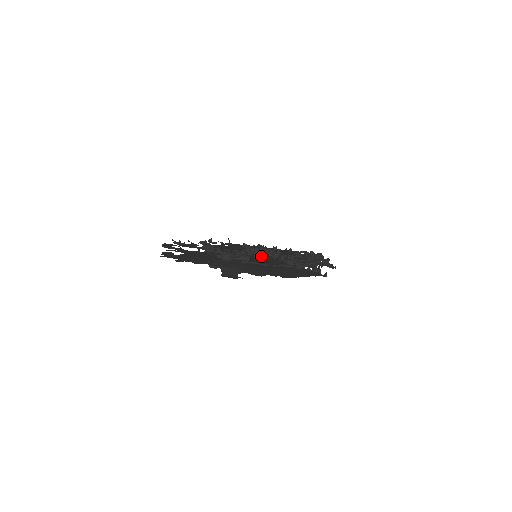
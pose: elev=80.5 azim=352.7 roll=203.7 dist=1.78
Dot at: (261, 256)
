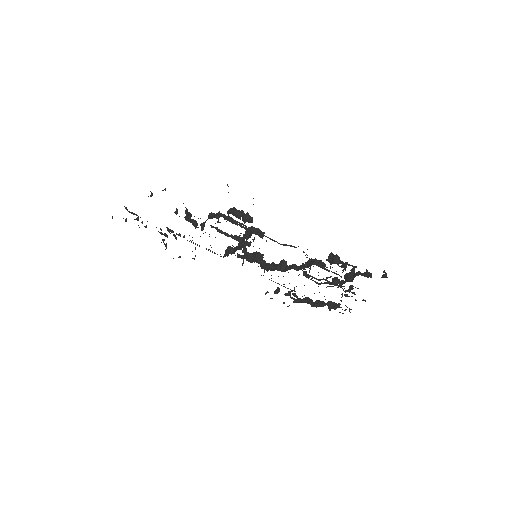
Dot at: occluded
